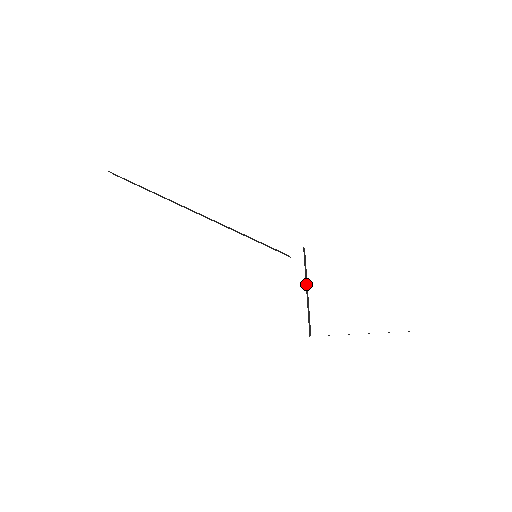
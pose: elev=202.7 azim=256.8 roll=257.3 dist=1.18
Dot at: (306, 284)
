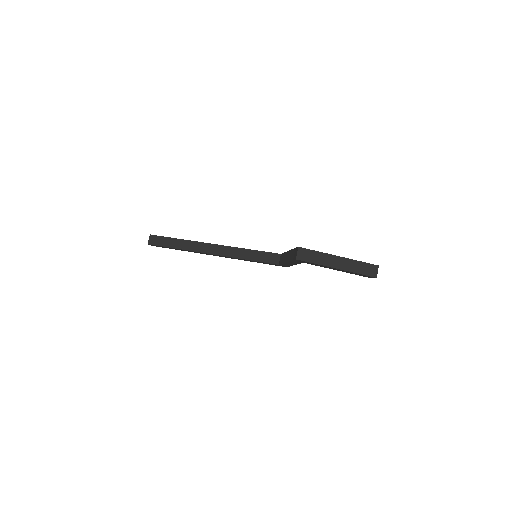
Dot at: occluded
